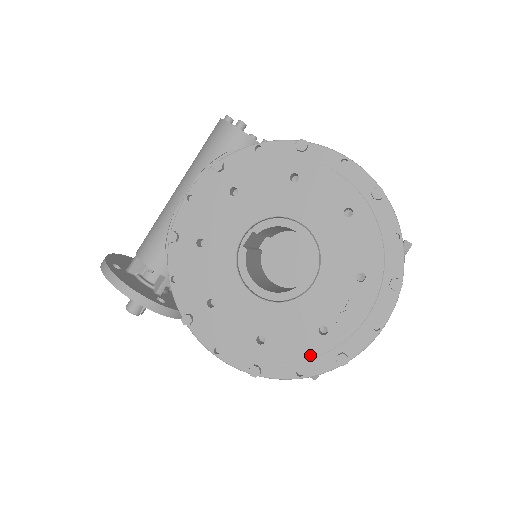
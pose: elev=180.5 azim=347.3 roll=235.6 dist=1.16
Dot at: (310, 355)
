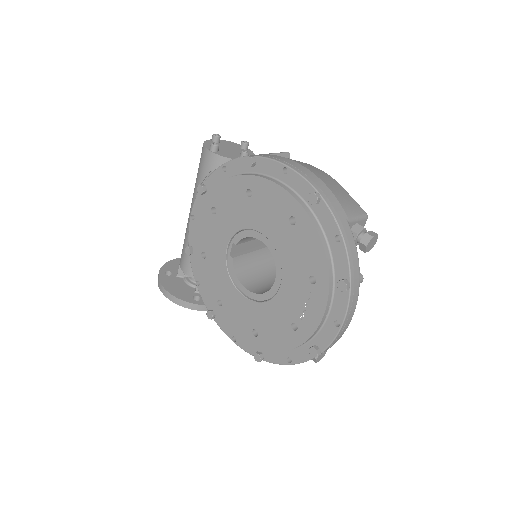
Dot at: (289, 347)
